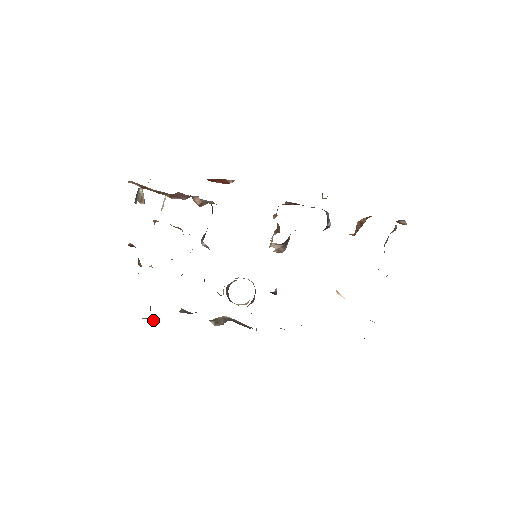
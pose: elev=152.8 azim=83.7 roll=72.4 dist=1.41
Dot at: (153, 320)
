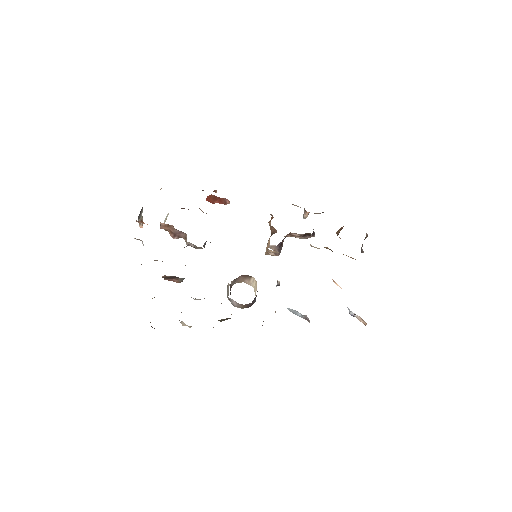
Dot at: (151, 326)
